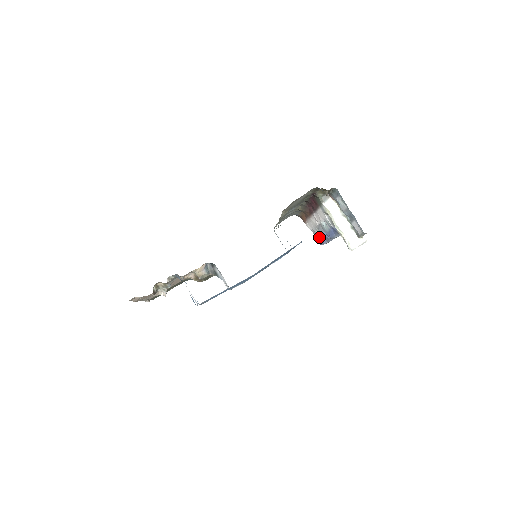
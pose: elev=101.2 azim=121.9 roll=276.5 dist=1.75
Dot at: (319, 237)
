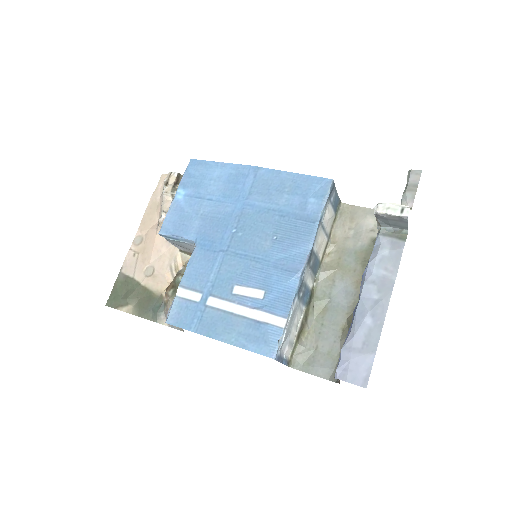
Dot at: occluded
